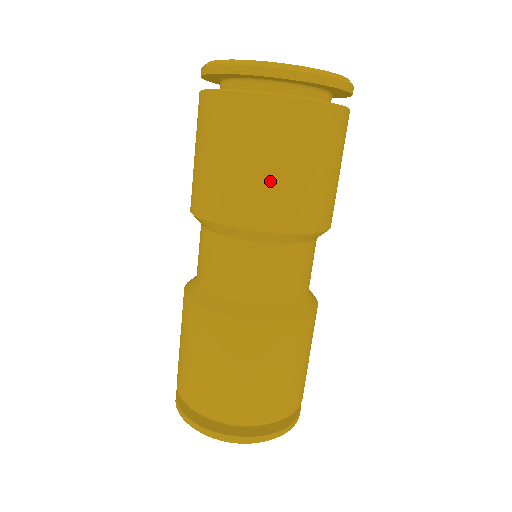
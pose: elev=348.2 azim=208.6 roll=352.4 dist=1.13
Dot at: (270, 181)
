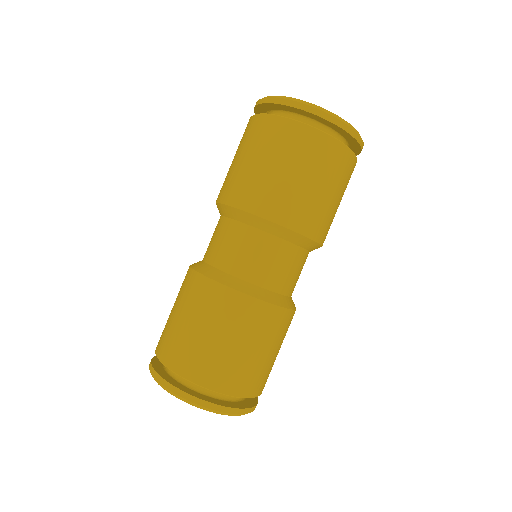
Dot at: (260, 174)
